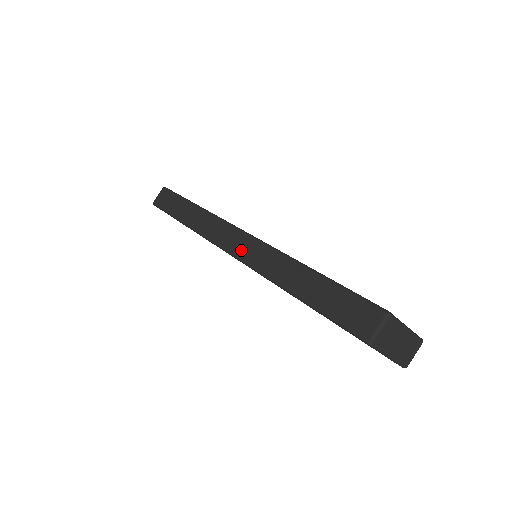
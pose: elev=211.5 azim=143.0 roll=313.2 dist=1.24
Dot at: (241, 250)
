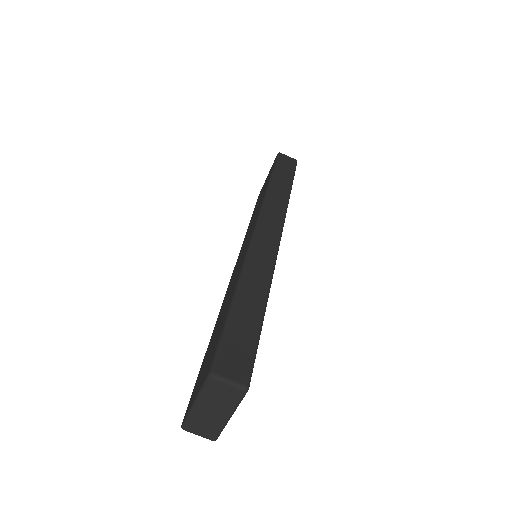
Dot at: (263, 236)
